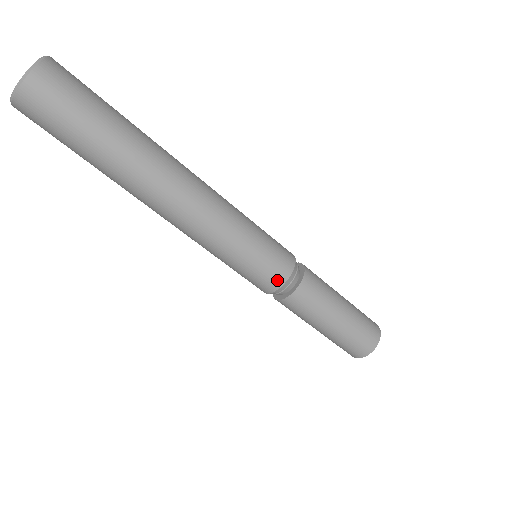
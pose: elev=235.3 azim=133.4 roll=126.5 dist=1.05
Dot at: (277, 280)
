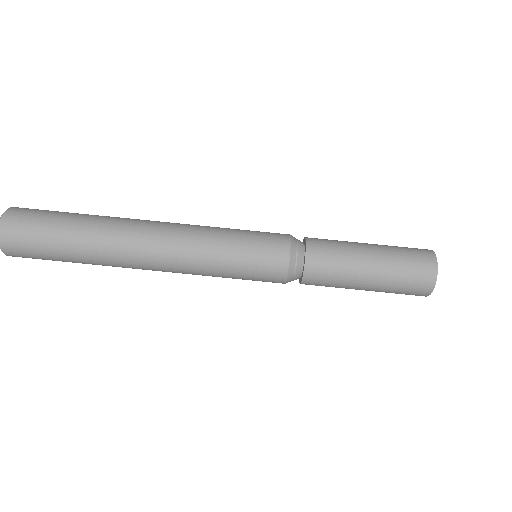
Dot at: (280, 262)
